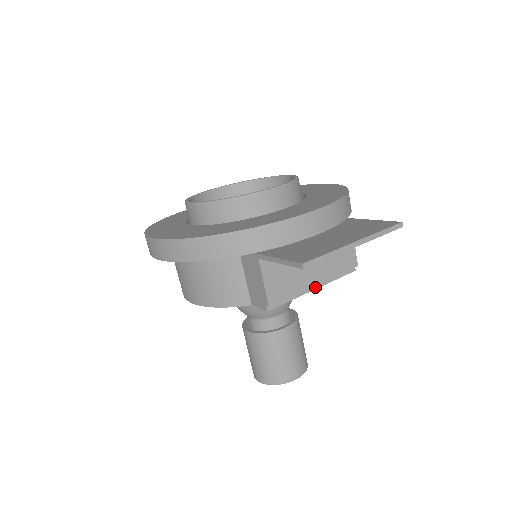
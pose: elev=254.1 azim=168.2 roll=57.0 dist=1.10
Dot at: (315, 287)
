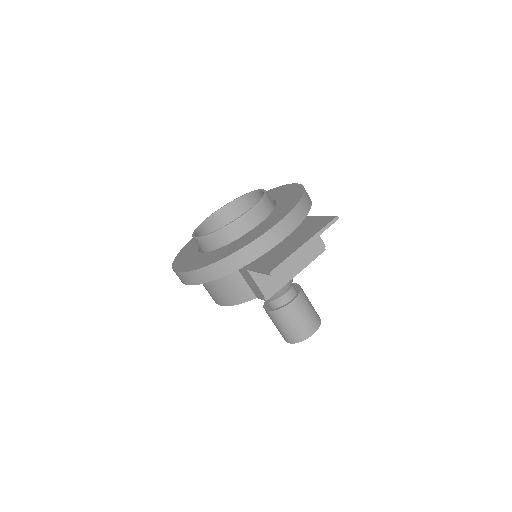
Dot at: (297, 273)
